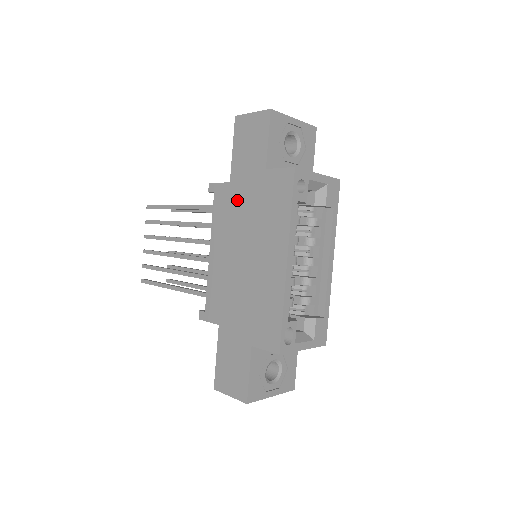
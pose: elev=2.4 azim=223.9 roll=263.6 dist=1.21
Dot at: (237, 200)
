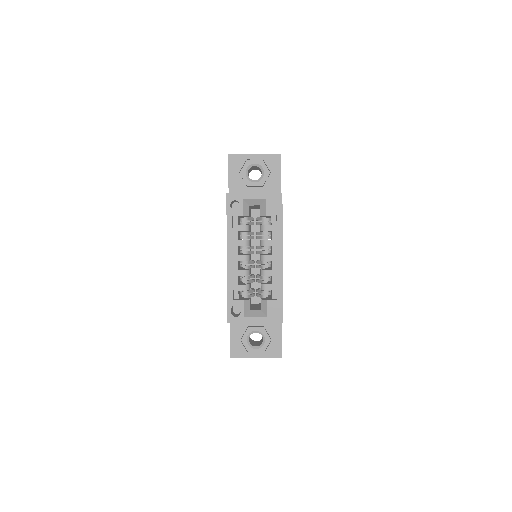
Dot at: occluded
